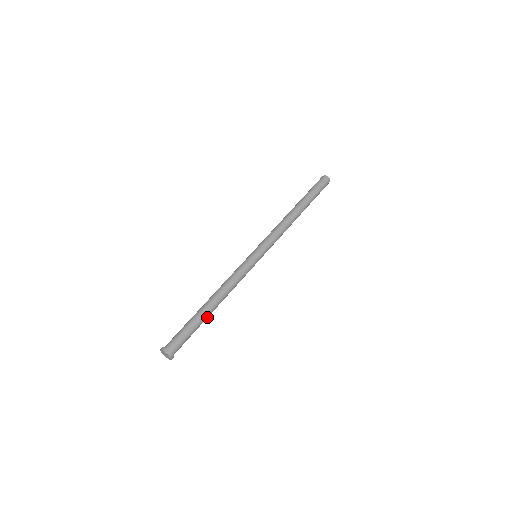
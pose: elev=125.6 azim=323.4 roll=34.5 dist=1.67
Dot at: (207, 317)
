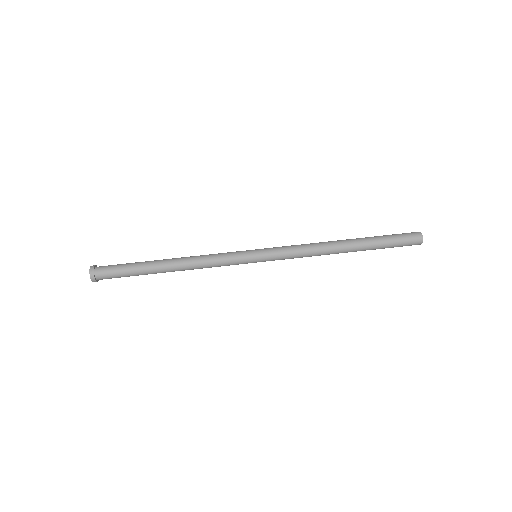
Dot at: (155, 273)
